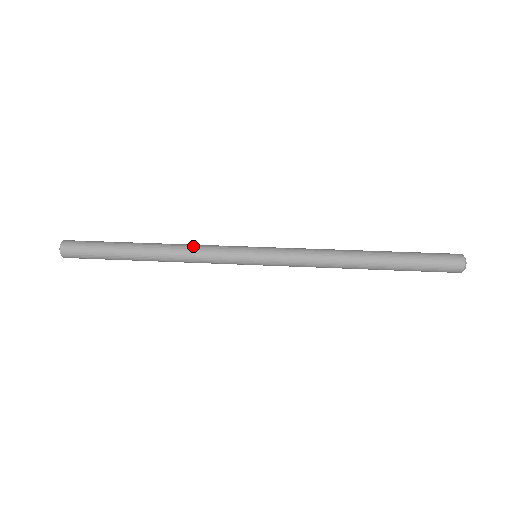
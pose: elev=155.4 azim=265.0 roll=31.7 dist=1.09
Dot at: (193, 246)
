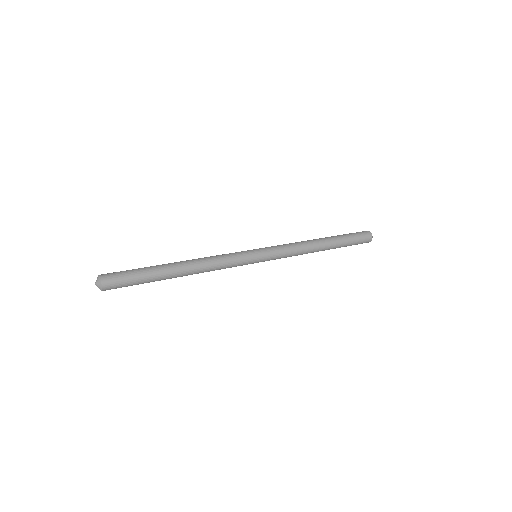
Dot at: (211, 256)
